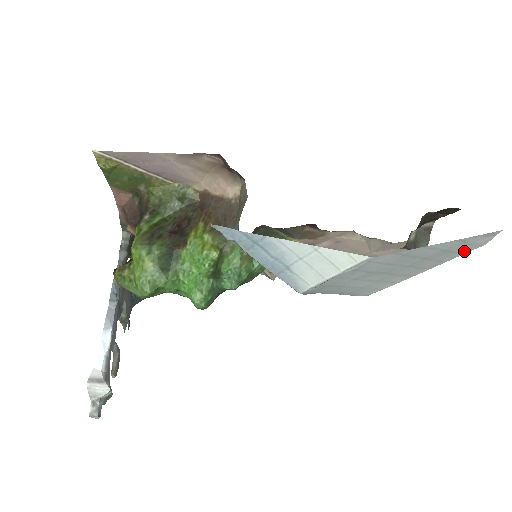
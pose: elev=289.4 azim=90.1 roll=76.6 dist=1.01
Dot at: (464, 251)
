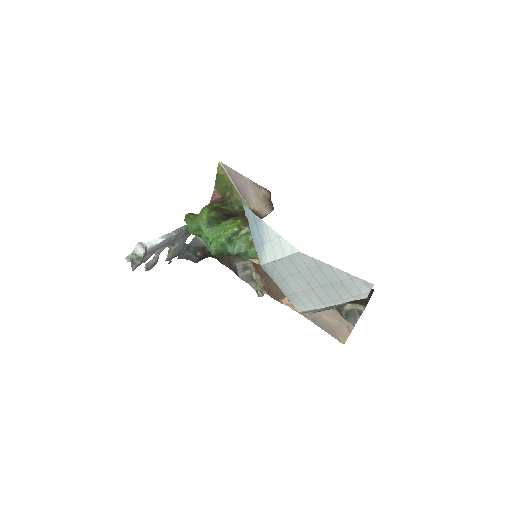
Dot at: (355, 296)
